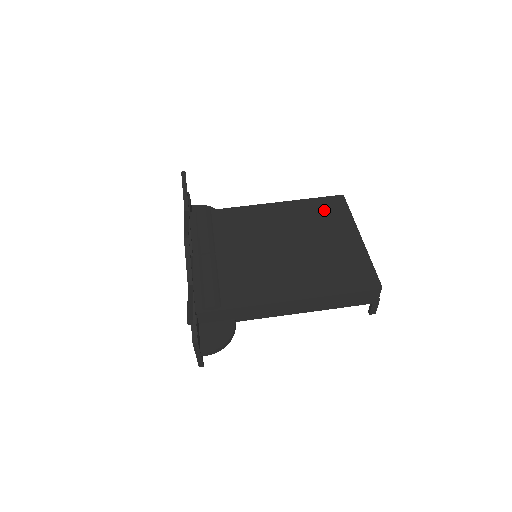
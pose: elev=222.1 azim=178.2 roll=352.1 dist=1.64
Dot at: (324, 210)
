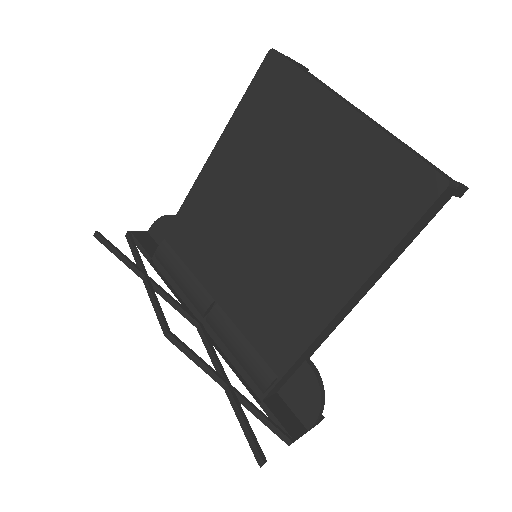
Dot at: (269, 107)
